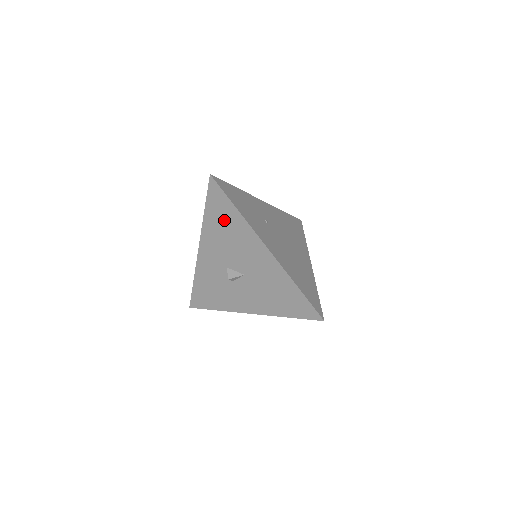
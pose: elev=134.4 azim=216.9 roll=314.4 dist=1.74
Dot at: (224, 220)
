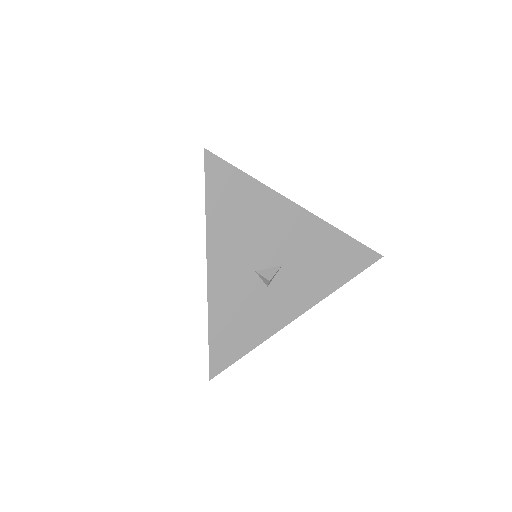
Dot at: (238, 204)
